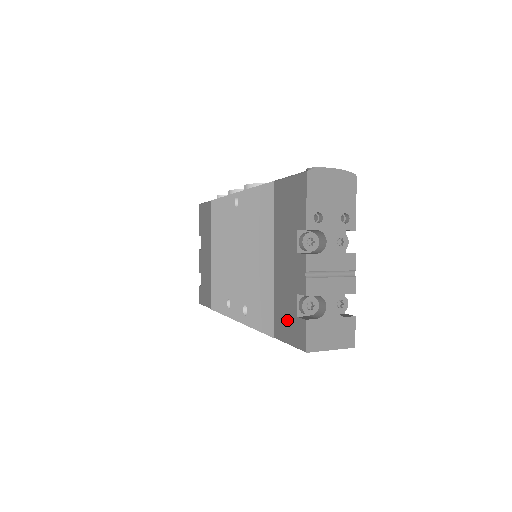
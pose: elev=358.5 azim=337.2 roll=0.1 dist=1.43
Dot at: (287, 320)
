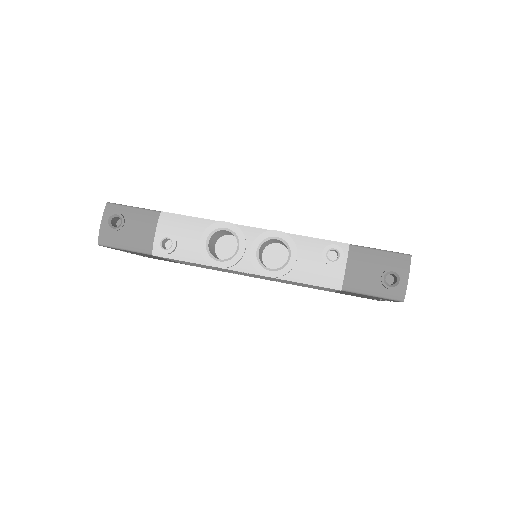
Dot at: occluded
